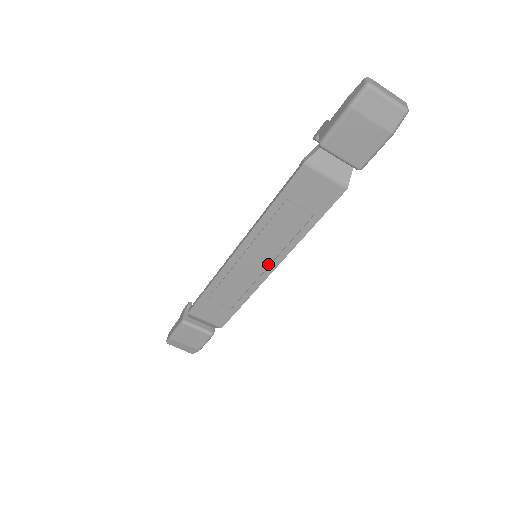
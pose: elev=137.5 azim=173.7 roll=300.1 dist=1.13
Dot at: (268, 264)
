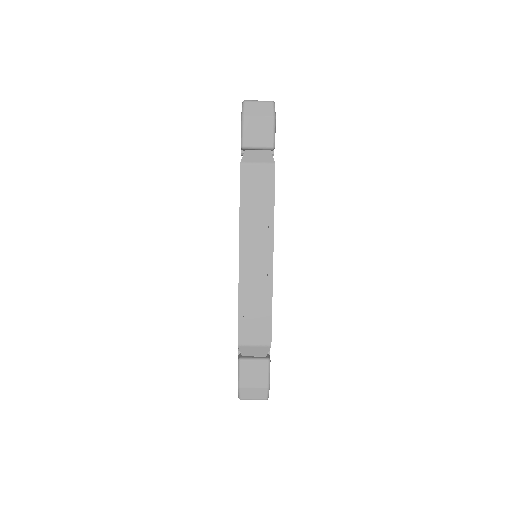
Dot at: (266, 254)
